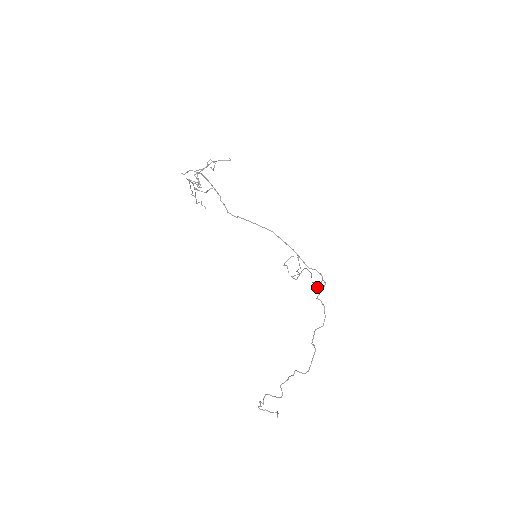
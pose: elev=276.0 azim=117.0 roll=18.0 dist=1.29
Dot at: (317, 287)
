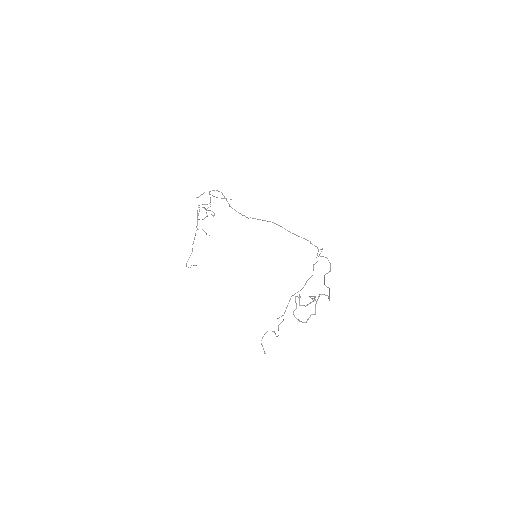
Dot at: occluded
